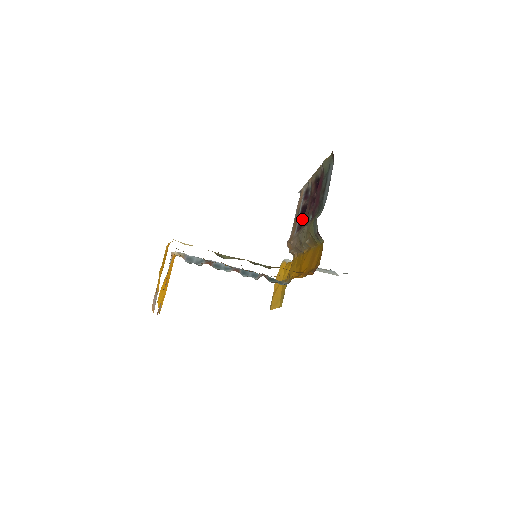
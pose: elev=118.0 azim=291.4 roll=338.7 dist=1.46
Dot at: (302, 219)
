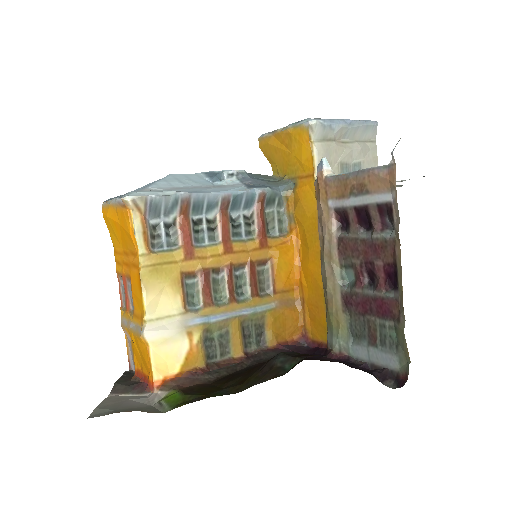
Dot at: (351, 221)
